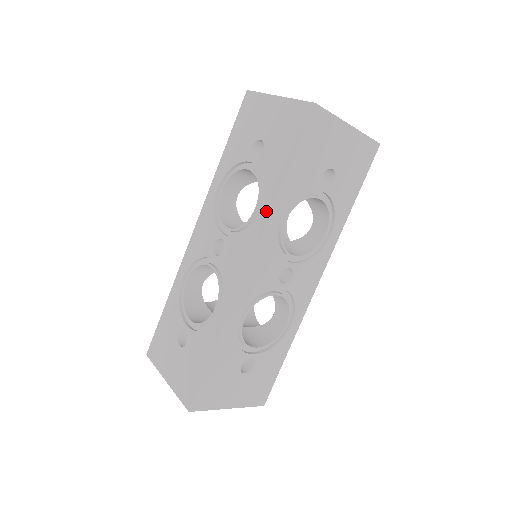
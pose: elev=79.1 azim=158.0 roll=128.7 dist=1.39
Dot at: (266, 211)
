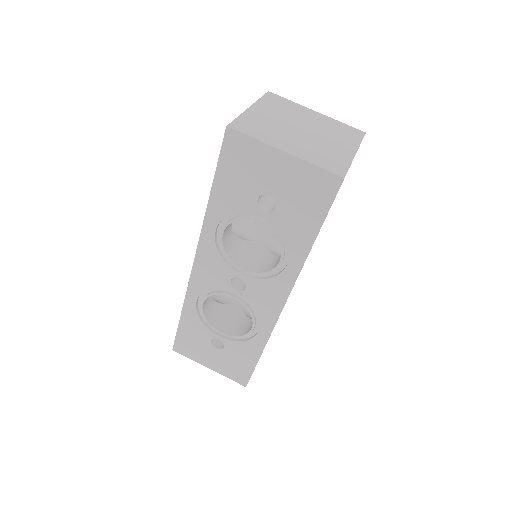
Dot at: (296, 266)
